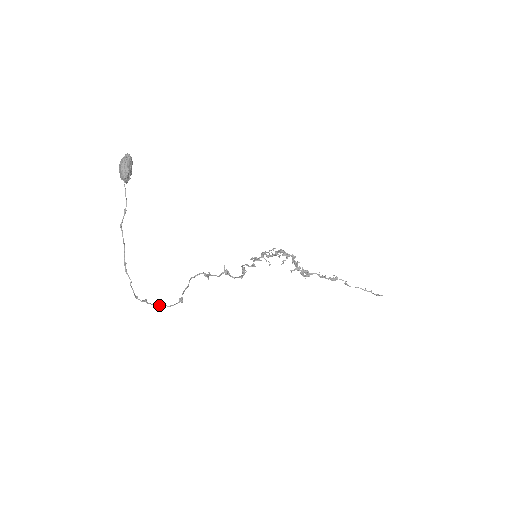
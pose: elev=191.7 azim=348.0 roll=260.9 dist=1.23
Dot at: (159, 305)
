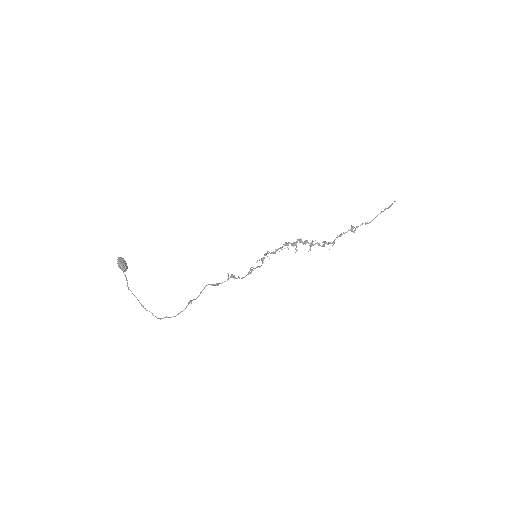
Dot at: occluded
